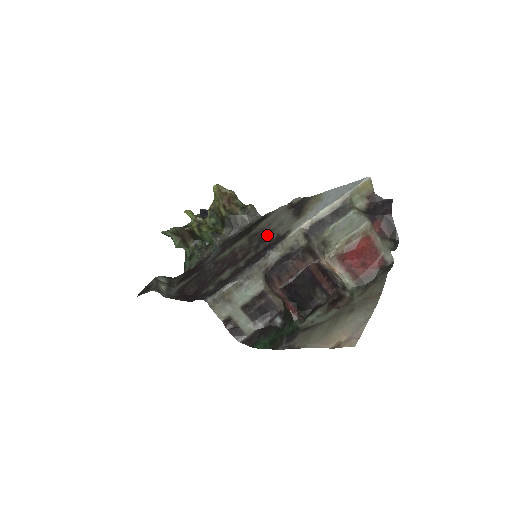
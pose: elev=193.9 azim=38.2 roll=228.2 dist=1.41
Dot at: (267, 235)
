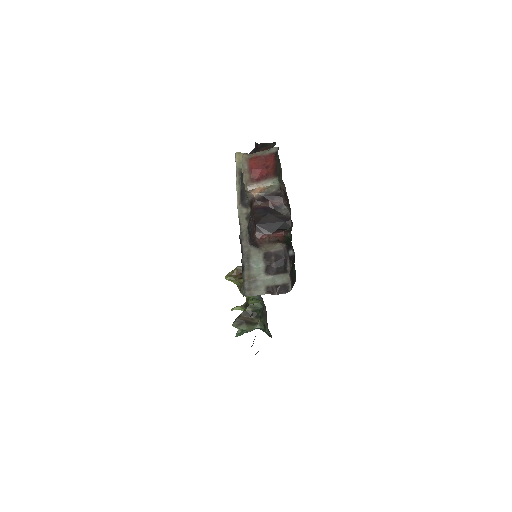
Dot at: occluded
